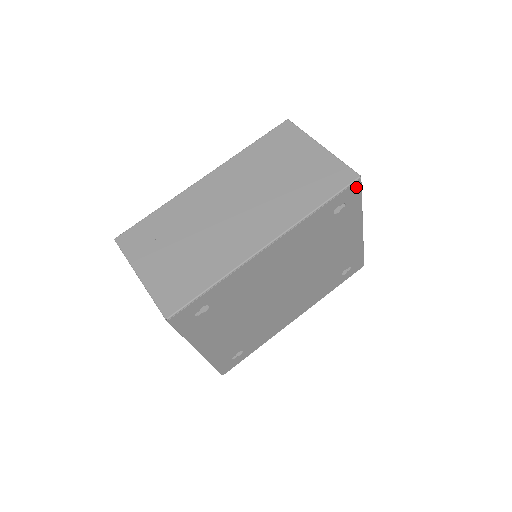
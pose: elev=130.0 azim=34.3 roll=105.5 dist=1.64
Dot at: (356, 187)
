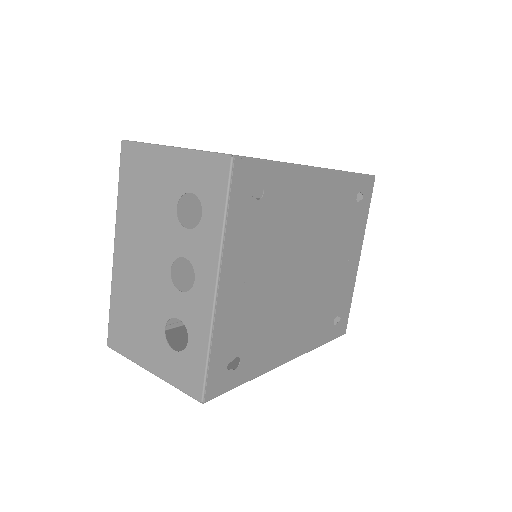
Dot at: (371, 185)
